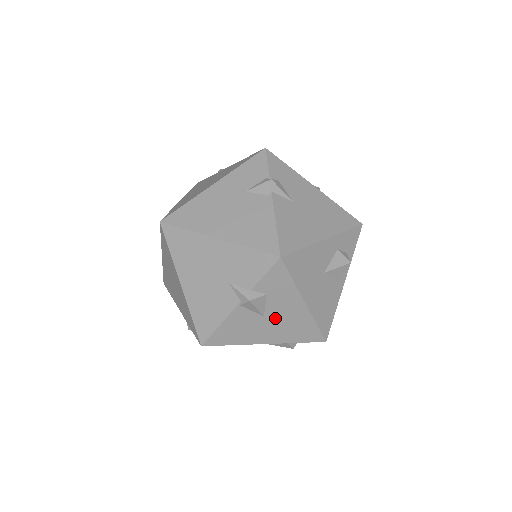
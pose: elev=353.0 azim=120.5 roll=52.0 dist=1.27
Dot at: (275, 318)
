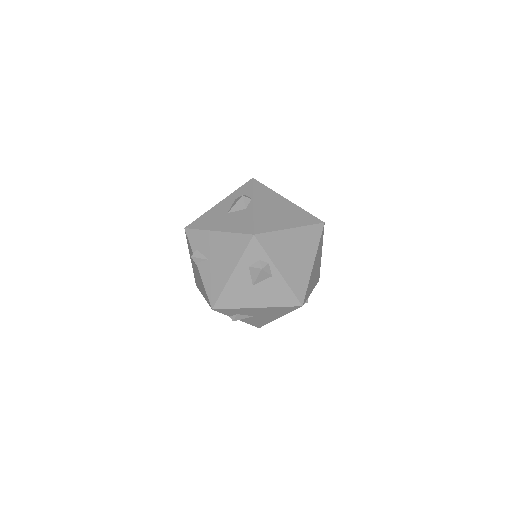
Dot at: (260, 314)
